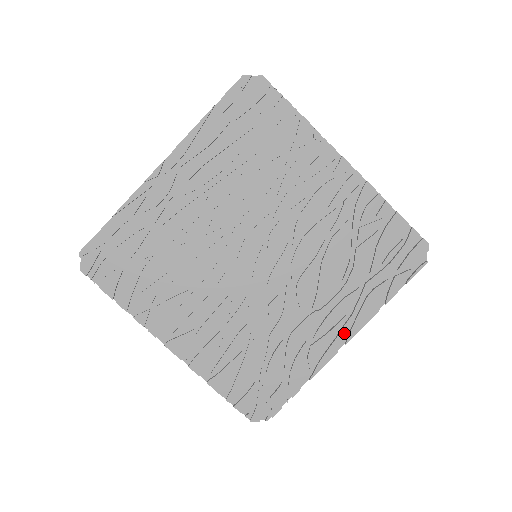
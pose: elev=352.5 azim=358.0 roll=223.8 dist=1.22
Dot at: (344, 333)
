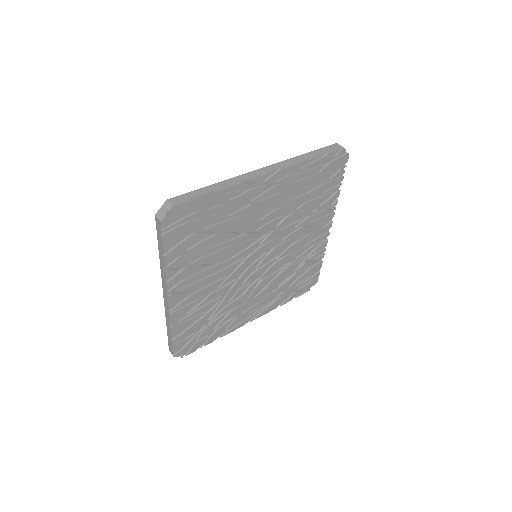
Dot at: (255, 316)
